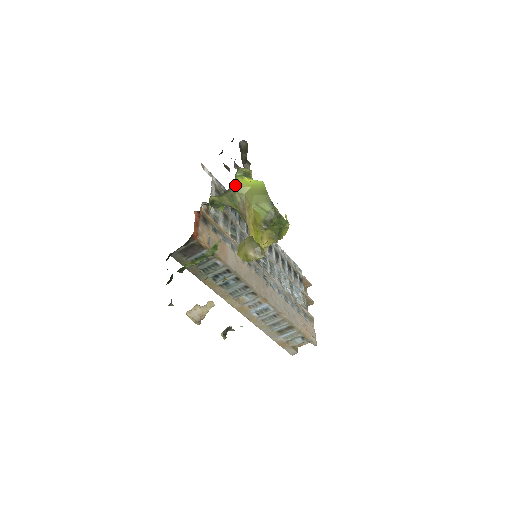
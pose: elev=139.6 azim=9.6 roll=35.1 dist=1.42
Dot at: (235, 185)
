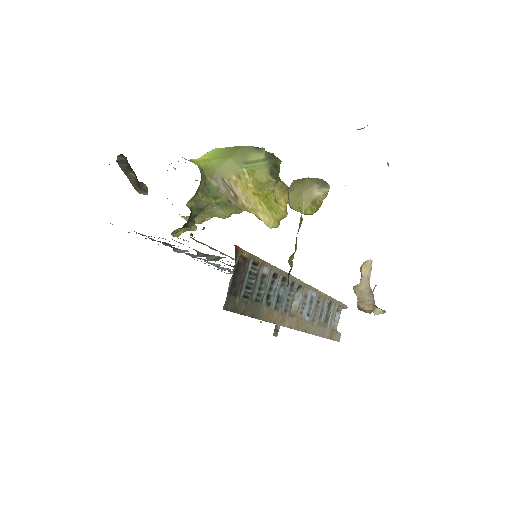
Dot at: occluded
